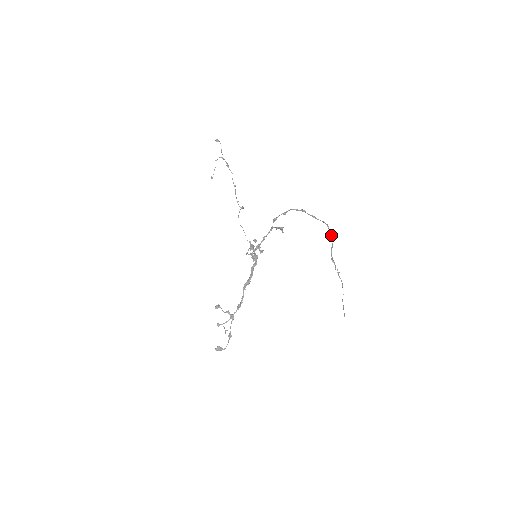
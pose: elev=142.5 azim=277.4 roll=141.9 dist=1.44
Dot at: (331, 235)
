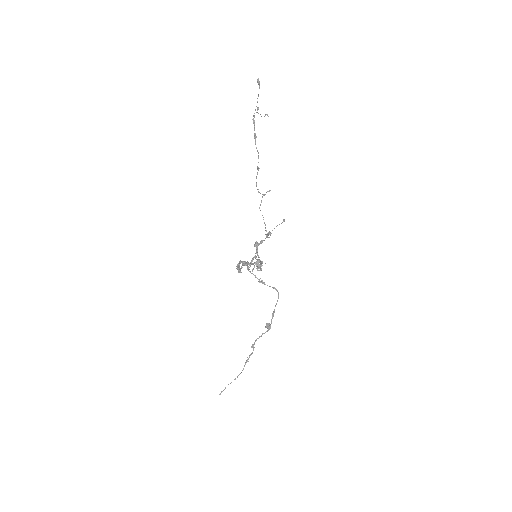
Dot at: (267, 326)
